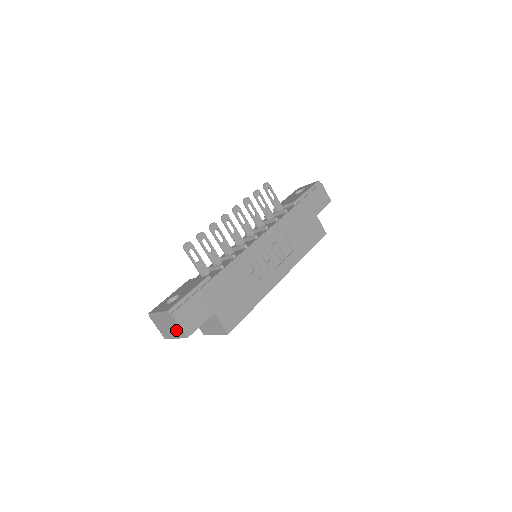
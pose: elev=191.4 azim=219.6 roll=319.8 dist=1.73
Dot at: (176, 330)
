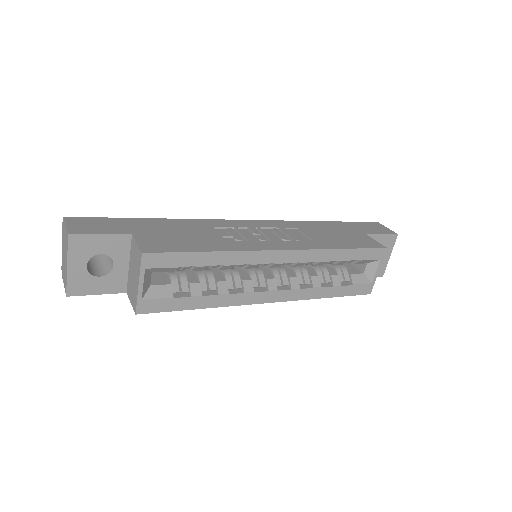
Dot at: (66, 243)
